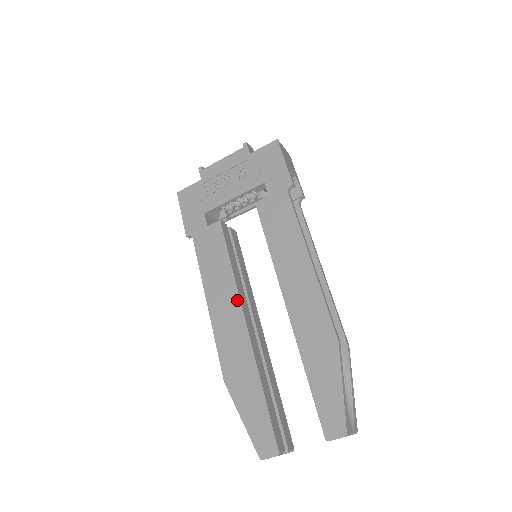
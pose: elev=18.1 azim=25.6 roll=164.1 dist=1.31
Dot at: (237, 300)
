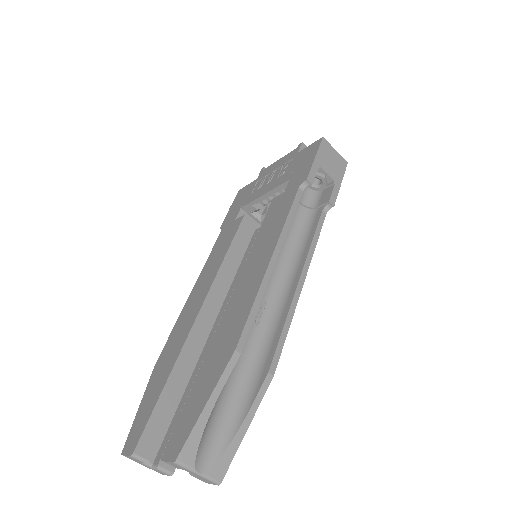
Dot at: (207, 290)
